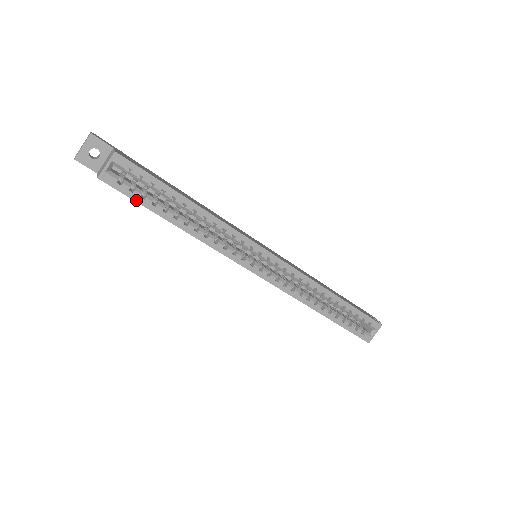
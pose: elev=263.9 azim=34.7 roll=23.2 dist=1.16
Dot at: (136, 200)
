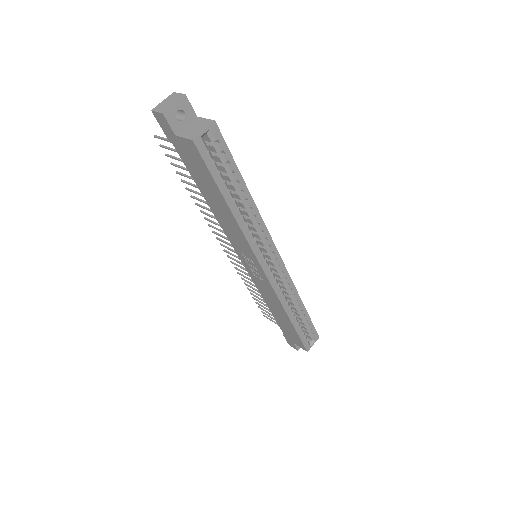
Dot at: (212, 173)
